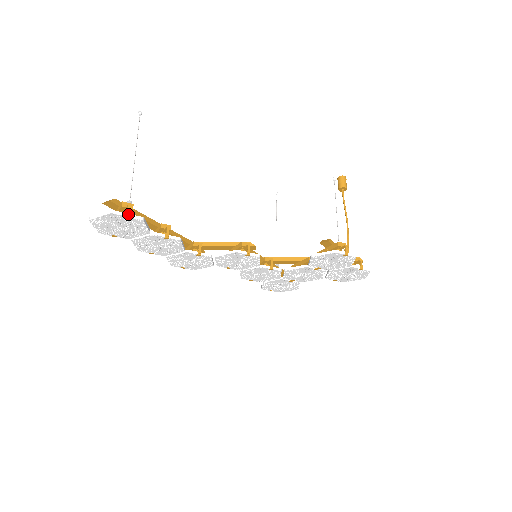
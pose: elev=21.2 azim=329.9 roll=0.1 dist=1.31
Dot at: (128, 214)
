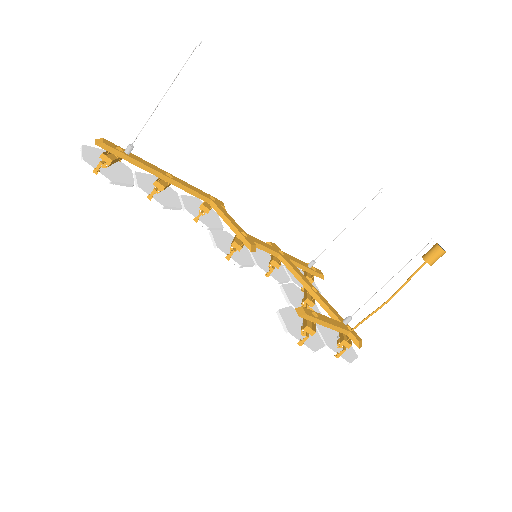
Dot at: (96, 171)
